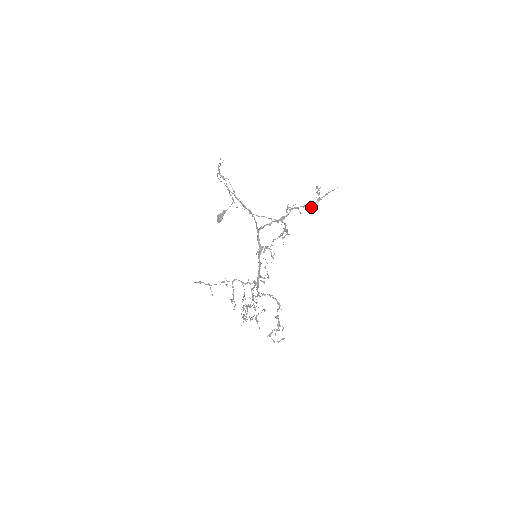
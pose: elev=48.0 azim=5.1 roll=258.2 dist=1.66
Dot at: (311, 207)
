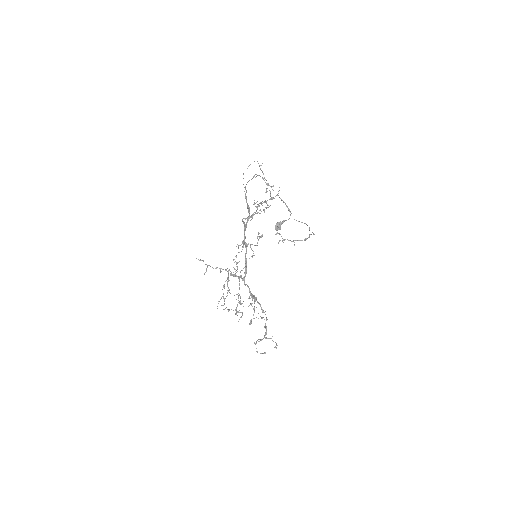
Dot at: occluded
